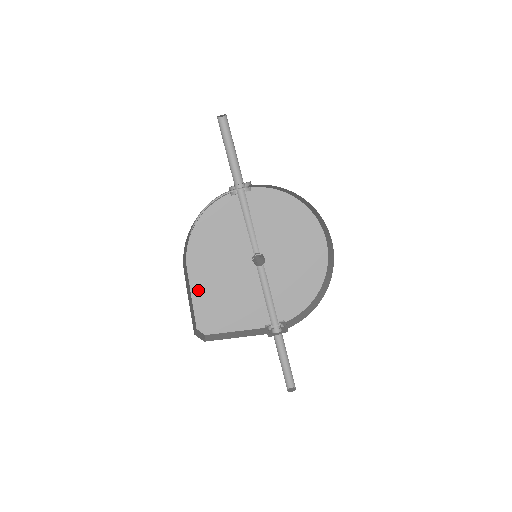
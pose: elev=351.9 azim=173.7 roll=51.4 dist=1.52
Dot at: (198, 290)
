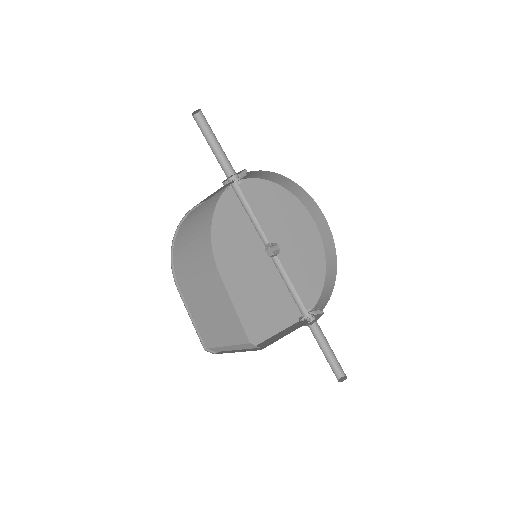
Dot at: occluded
